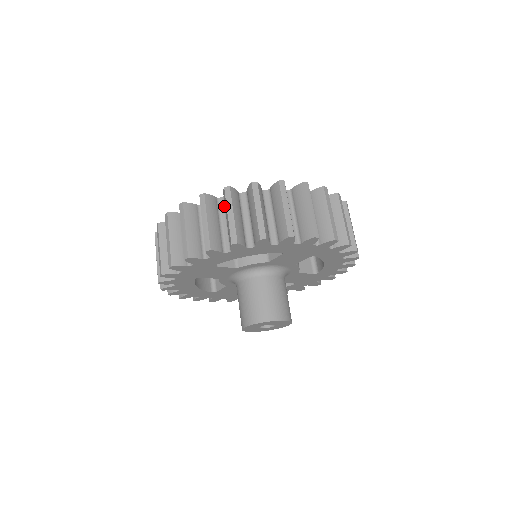
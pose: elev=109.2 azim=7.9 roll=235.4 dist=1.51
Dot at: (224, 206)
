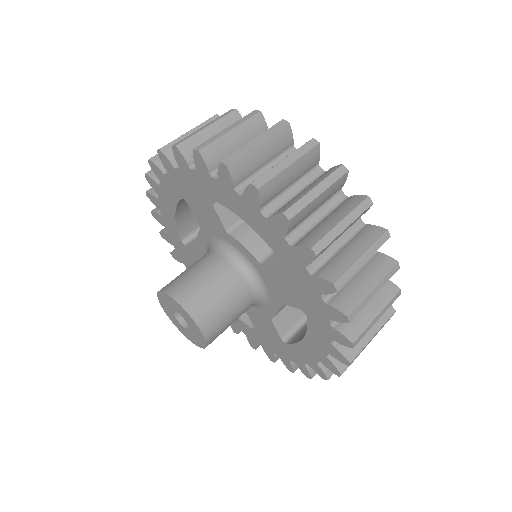
Dot at: occluded
